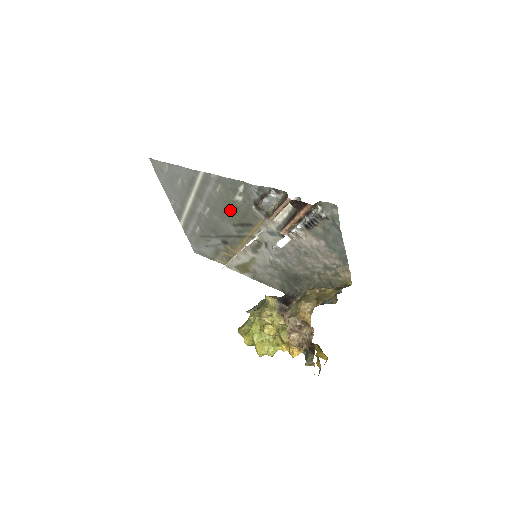
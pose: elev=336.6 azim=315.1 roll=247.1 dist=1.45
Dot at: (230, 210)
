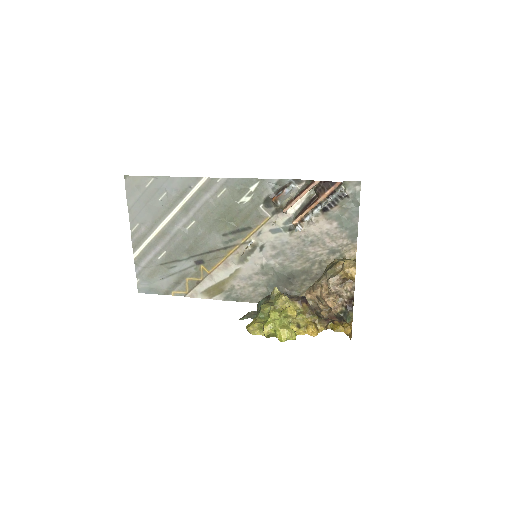
Dot at: (227, 216)
